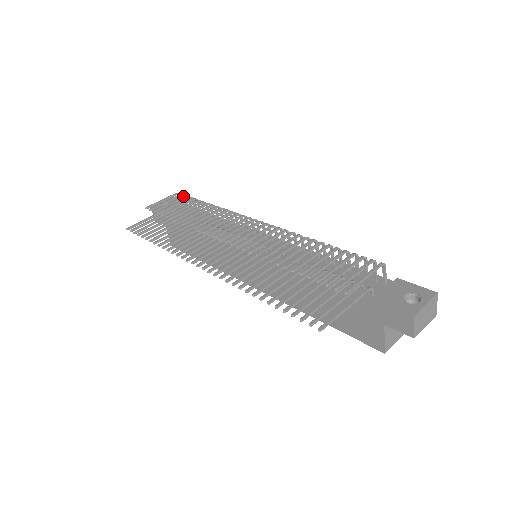
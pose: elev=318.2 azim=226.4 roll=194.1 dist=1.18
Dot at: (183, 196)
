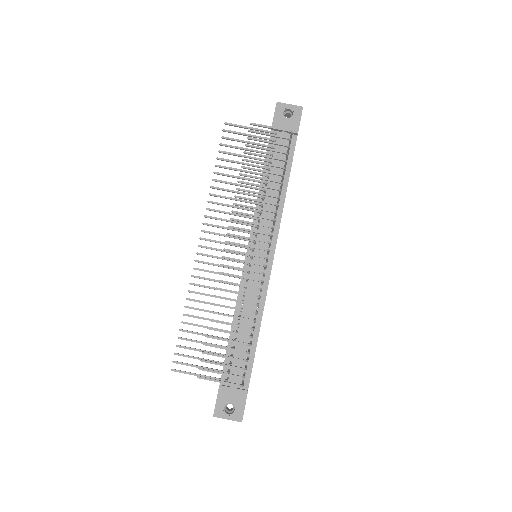
Dot at: (283, 144)
